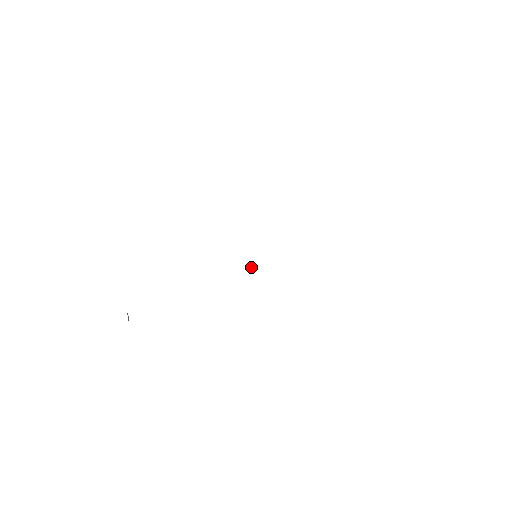
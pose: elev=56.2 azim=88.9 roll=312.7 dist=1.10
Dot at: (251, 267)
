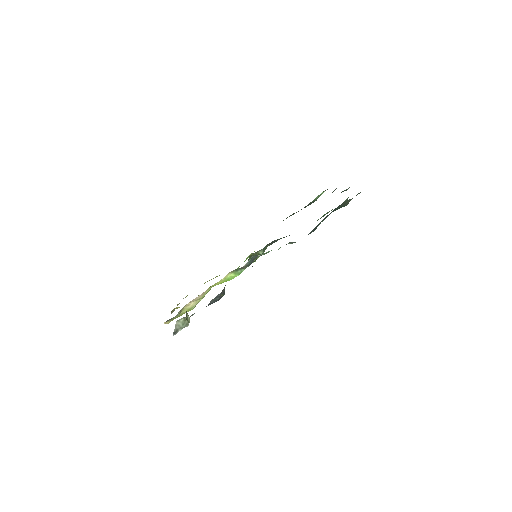
Dot at: (254, 260)
